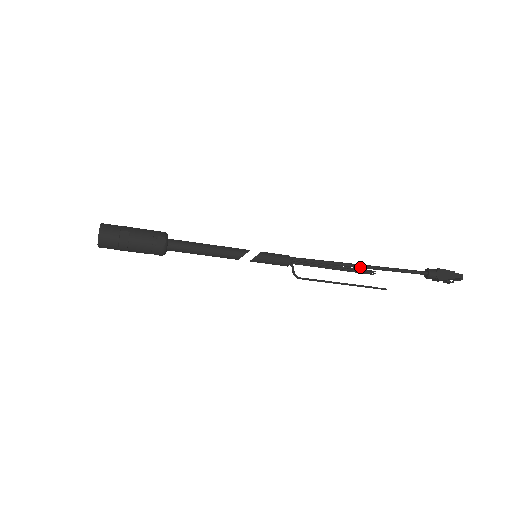
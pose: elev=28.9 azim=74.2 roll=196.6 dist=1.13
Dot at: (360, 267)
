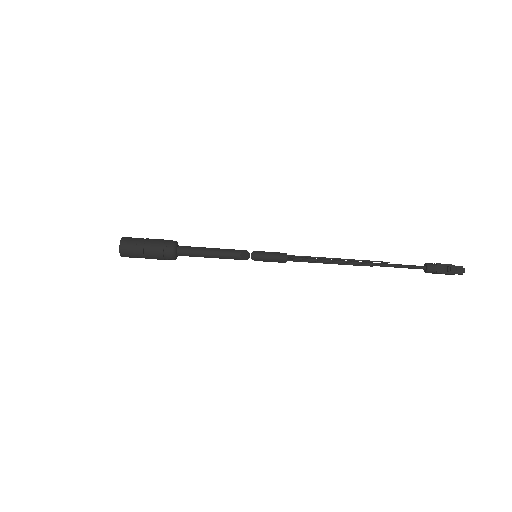
Dot at: occluded
